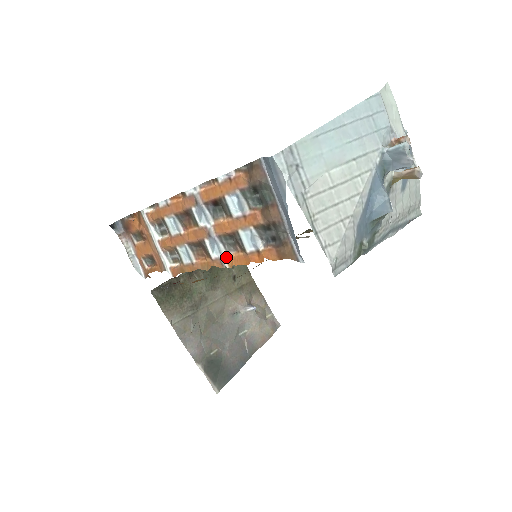
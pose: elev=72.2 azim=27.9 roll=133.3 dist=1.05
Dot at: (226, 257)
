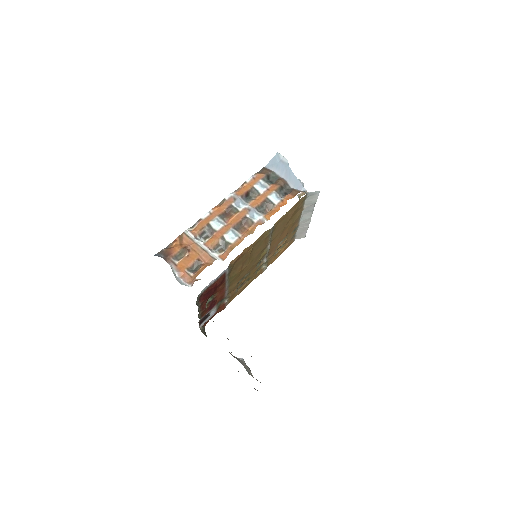
Dot at: (264, 216)
